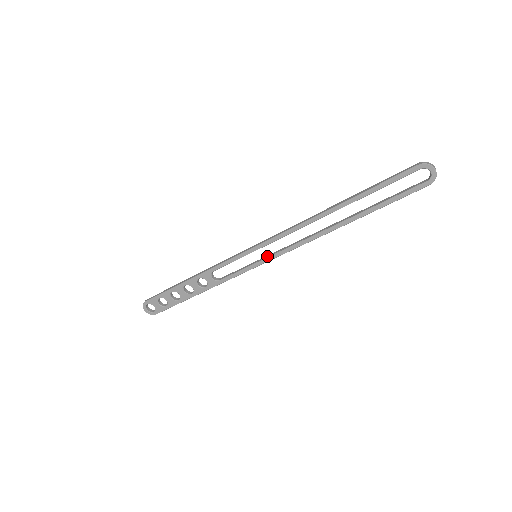
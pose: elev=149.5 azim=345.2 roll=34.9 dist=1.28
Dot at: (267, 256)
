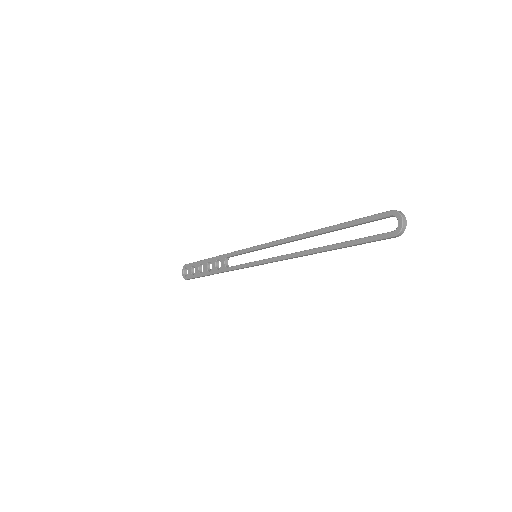
Dot at: occluded
